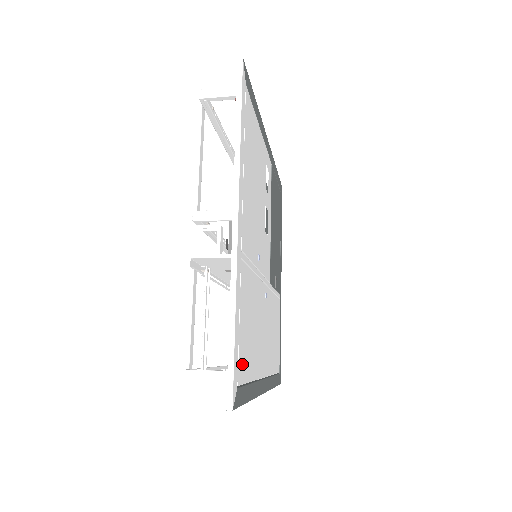
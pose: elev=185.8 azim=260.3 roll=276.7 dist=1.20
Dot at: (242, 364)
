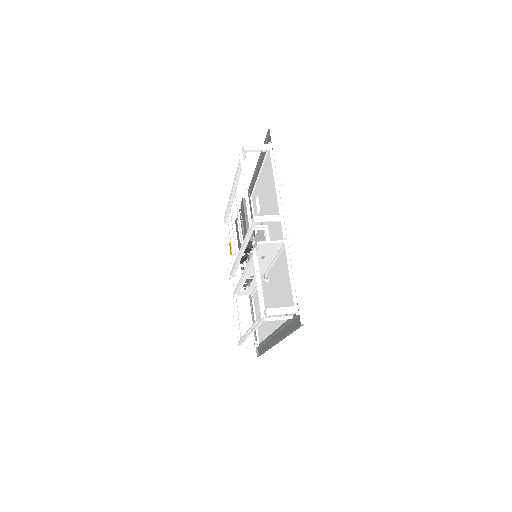
Dot at: occluded
